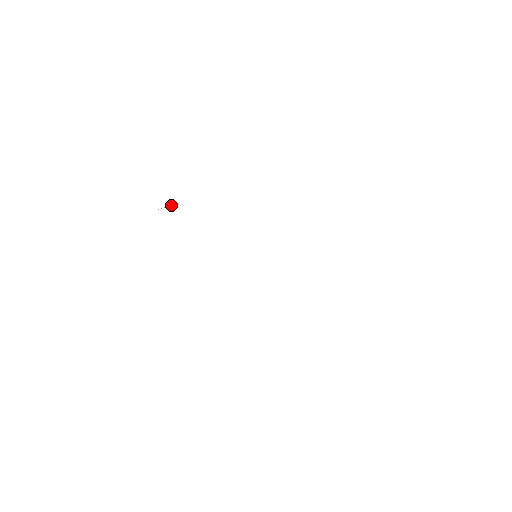
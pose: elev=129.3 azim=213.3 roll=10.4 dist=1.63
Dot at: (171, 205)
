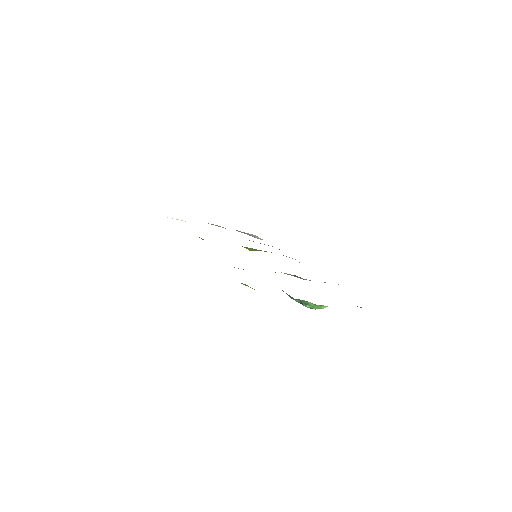
Dot at: occluded
